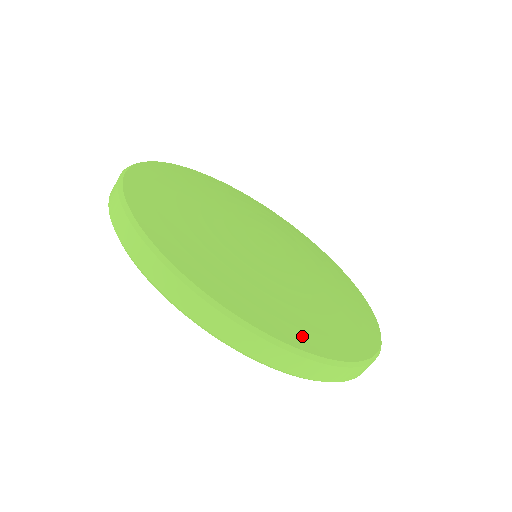
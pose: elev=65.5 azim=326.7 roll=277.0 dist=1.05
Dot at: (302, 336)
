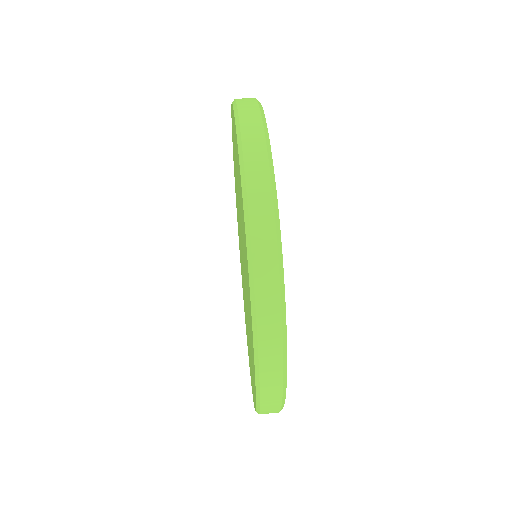
Dot at: occluded
